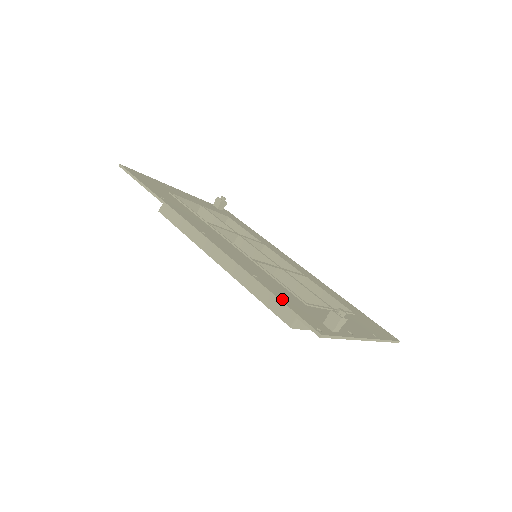
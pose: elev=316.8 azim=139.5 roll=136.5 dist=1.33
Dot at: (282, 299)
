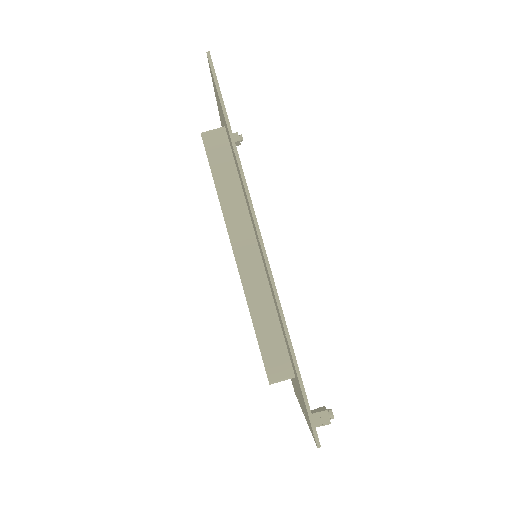
Dot at: (302, 381)
